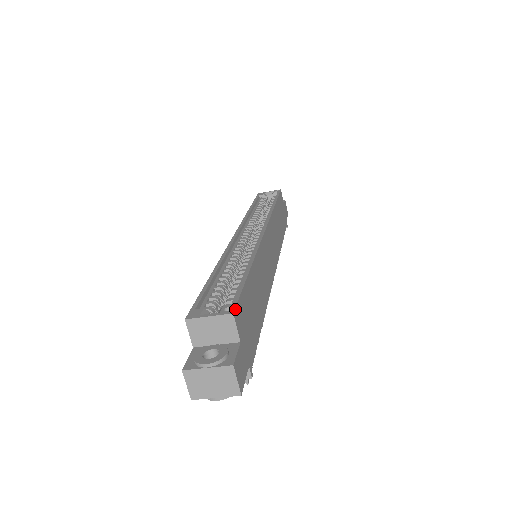
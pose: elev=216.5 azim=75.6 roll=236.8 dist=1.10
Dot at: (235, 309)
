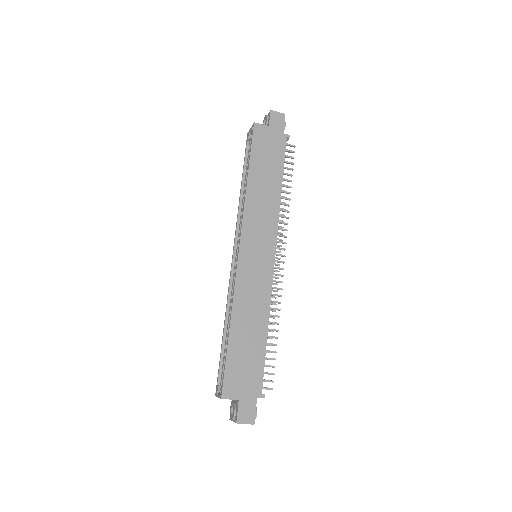
Dot at: (222, 393)
